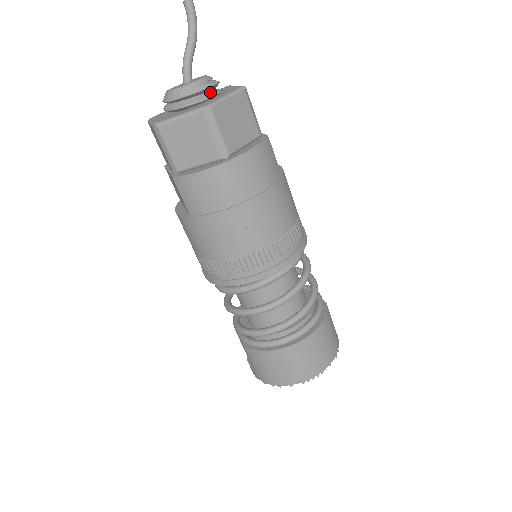
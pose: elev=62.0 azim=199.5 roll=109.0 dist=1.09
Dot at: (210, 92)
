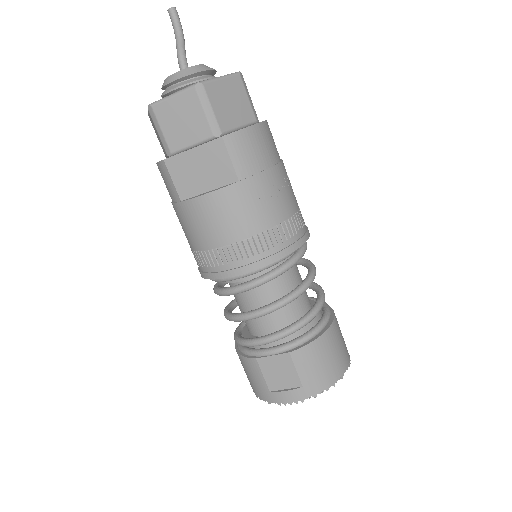
Dot at: occluded
